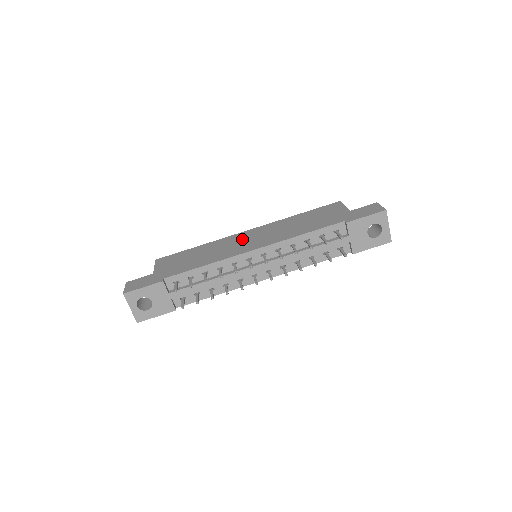
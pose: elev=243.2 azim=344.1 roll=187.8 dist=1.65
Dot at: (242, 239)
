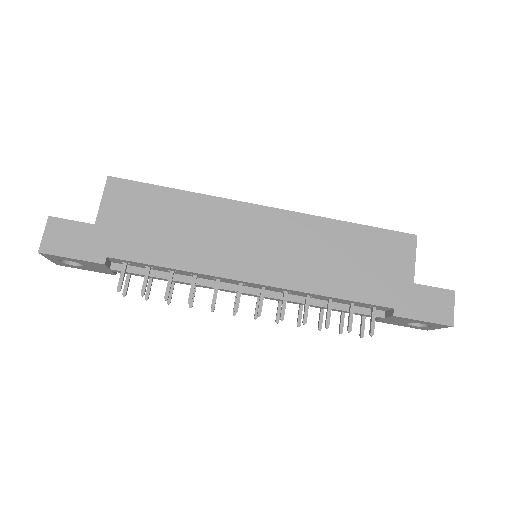
Dot at: (249, 231)
